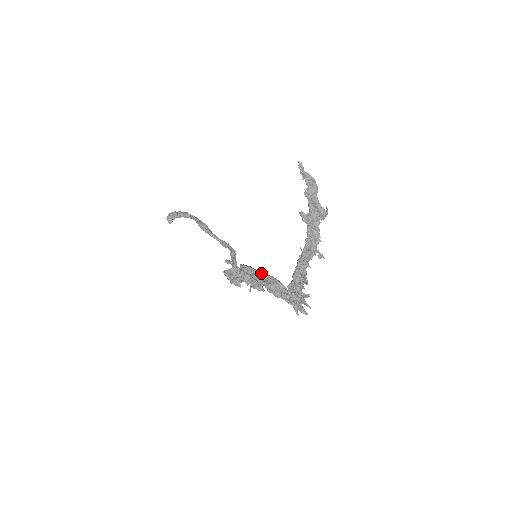
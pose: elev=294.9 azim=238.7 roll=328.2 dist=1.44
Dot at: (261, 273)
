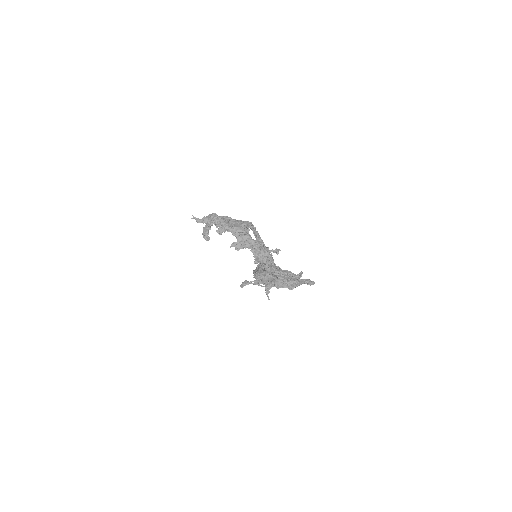
Dot at: (266, 275)
